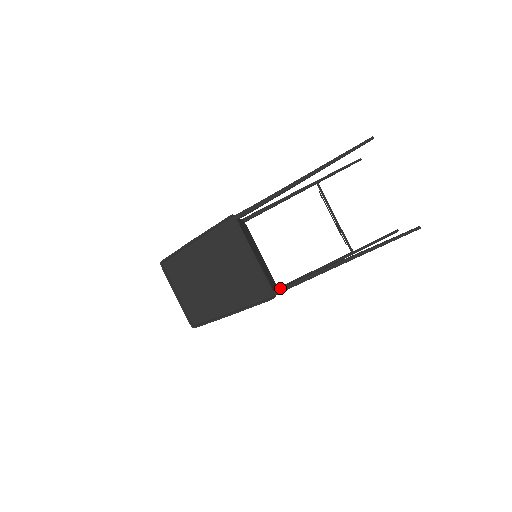
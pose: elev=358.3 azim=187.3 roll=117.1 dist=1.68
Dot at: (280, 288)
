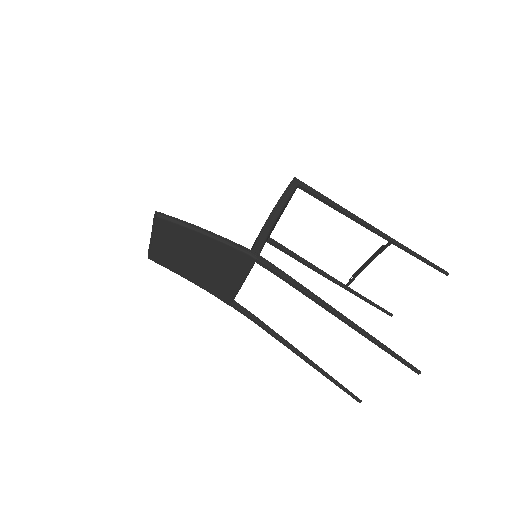
Dot at: (238, 308)
